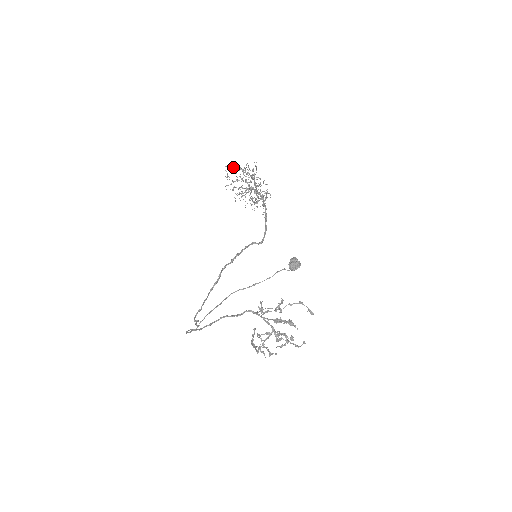
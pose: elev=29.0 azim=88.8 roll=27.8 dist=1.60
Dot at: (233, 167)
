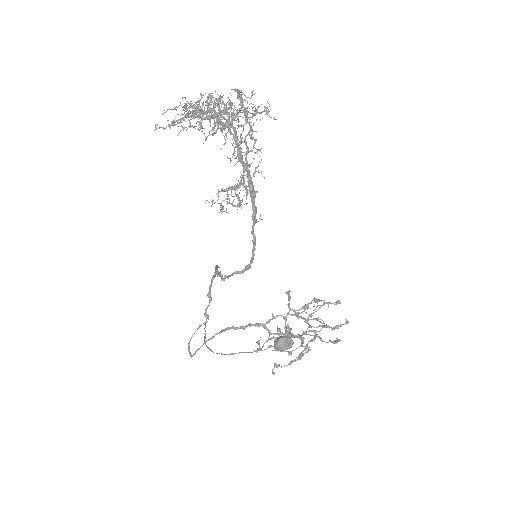
Dot at: (174, 108)
